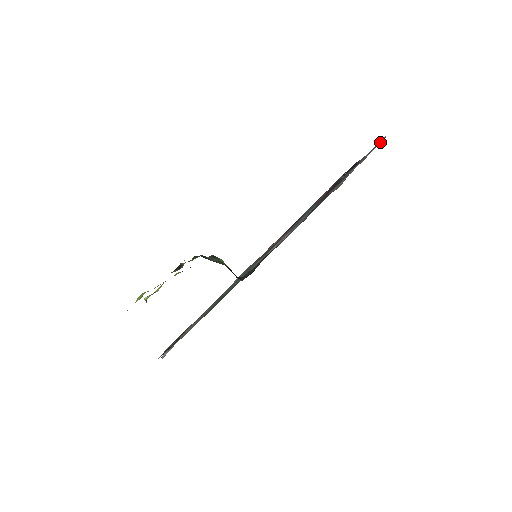
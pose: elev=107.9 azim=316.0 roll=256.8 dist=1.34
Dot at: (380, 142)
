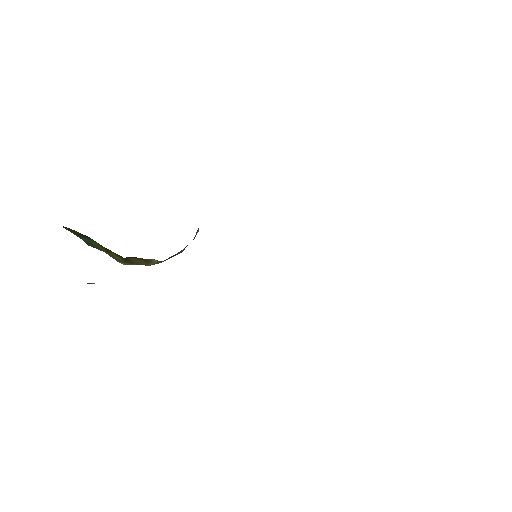
Dot at: occluded
